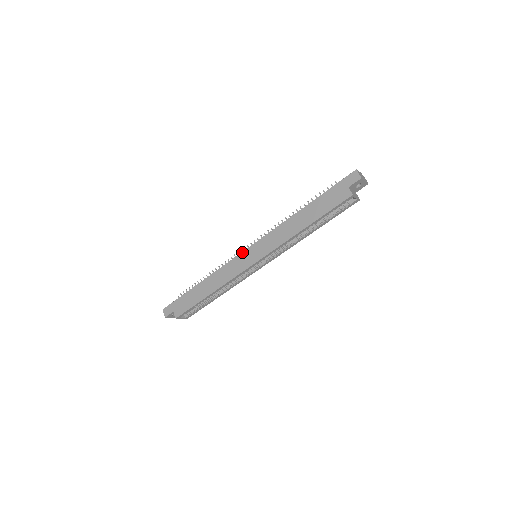
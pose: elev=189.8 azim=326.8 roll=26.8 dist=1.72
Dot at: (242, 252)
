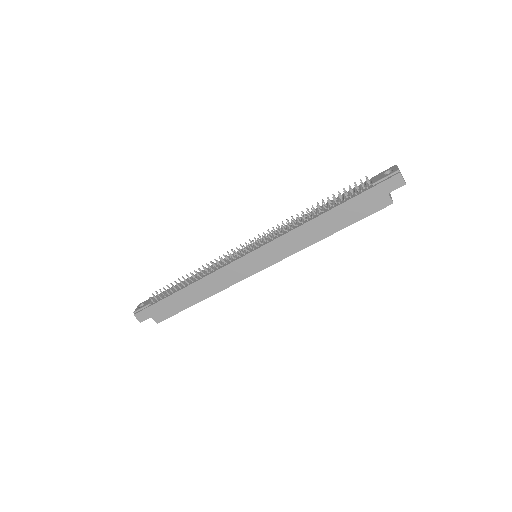
Dot at: (241, 258)
